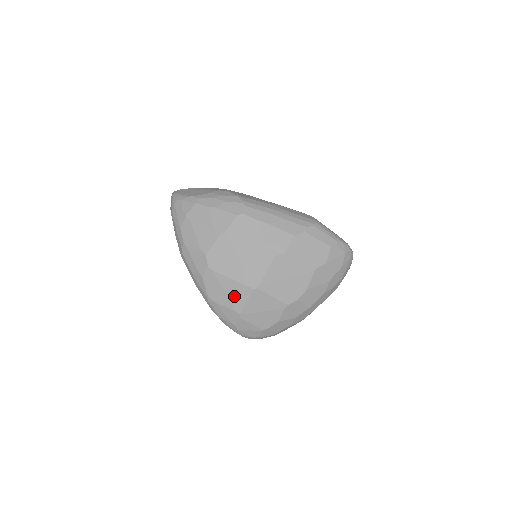
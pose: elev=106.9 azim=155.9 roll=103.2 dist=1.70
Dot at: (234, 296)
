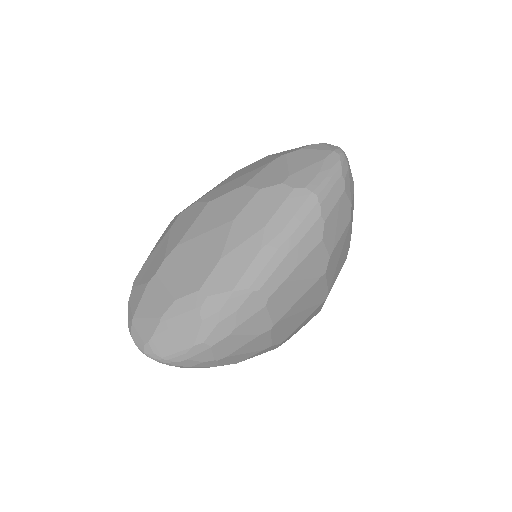
Dot at: occluded
